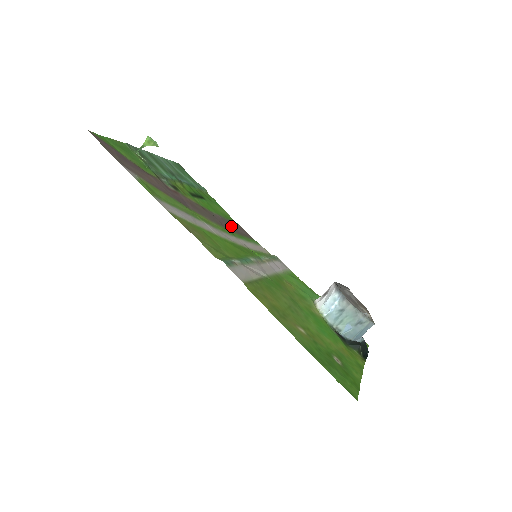
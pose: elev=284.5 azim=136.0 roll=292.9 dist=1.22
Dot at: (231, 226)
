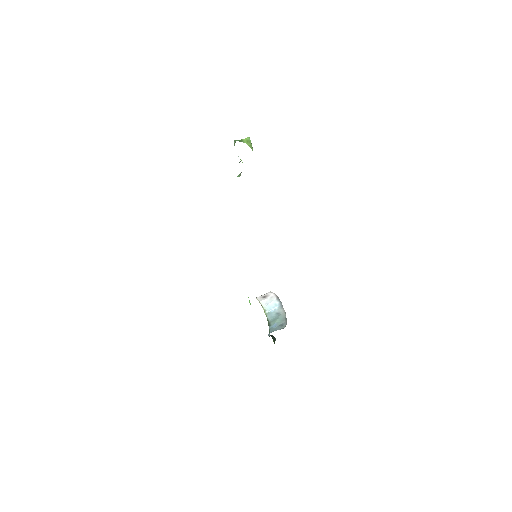
Dot at: occluded
